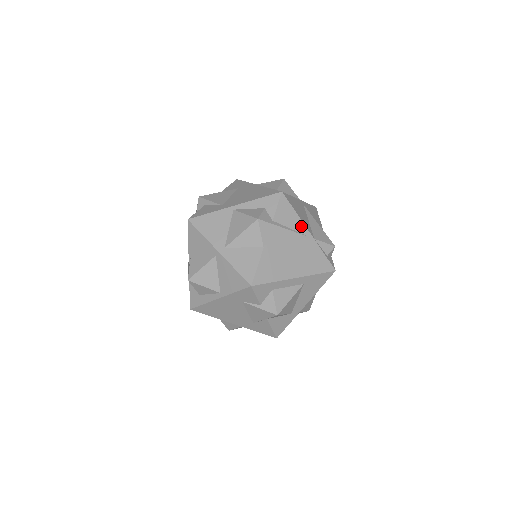
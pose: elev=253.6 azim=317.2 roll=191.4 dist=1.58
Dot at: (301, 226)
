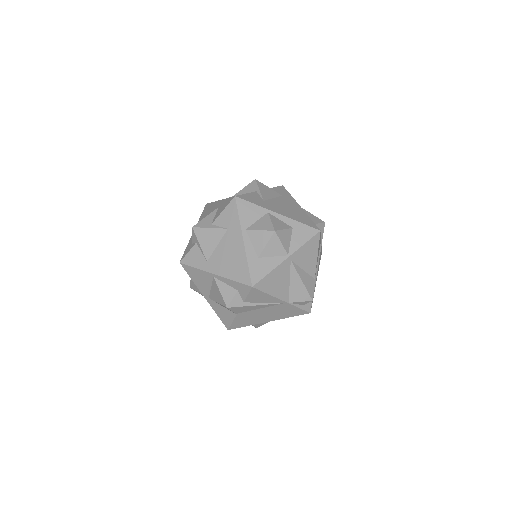
Dot at: (274, 300)
